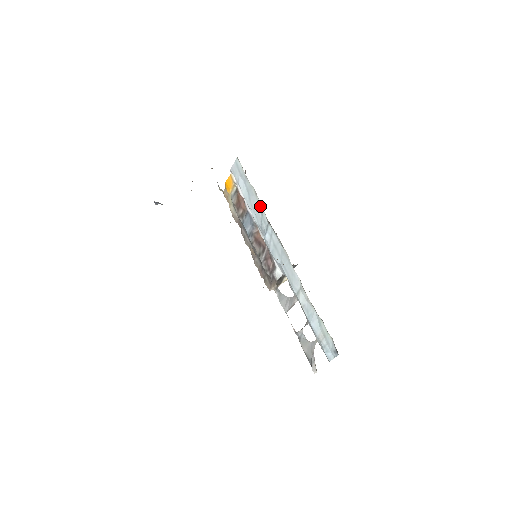
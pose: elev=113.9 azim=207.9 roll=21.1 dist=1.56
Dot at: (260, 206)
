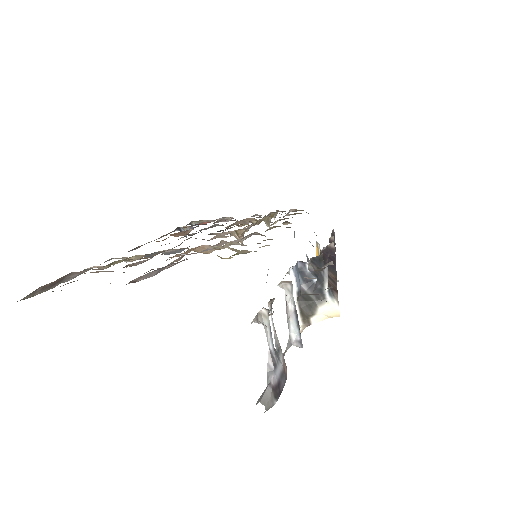
Dot at: occluded
